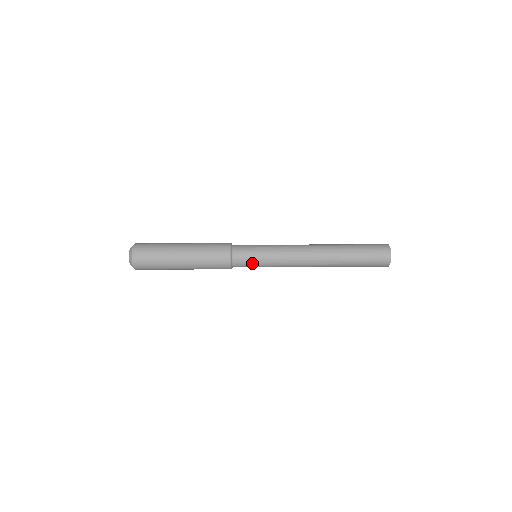
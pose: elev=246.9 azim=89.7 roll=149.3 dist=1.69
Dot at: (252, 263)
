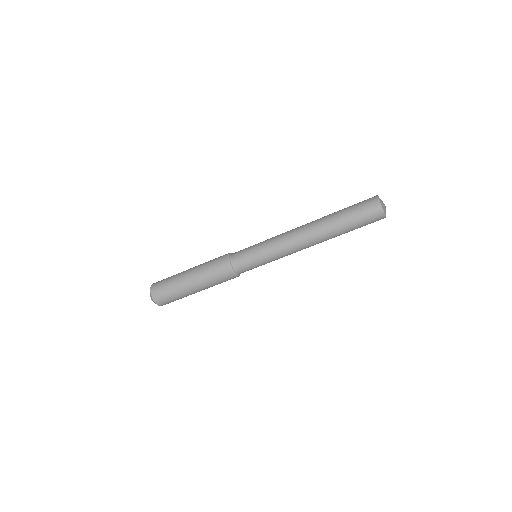
Dot at: (253, 264)
